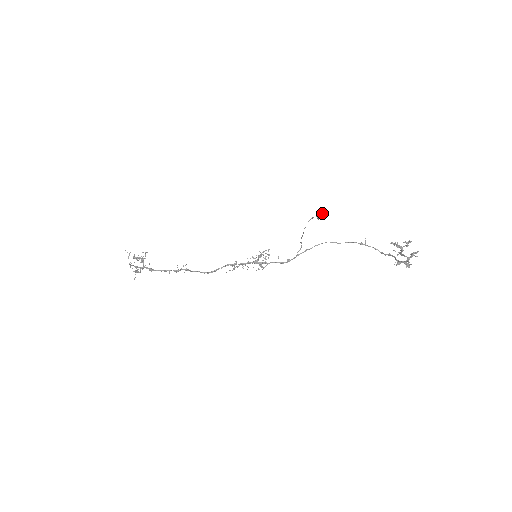
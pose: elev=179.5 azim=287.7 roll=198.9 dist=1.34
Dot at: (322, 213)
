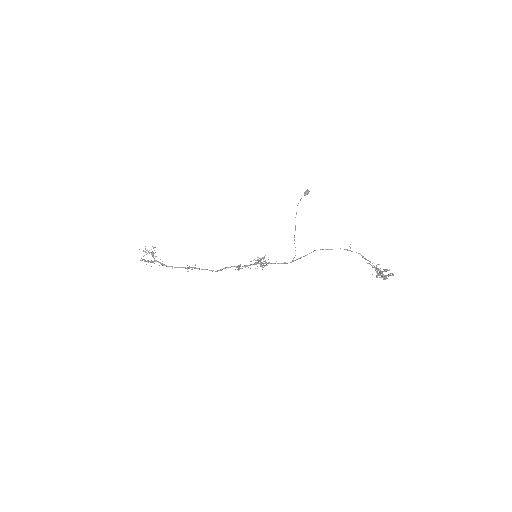
Dot at: (309, 191)
